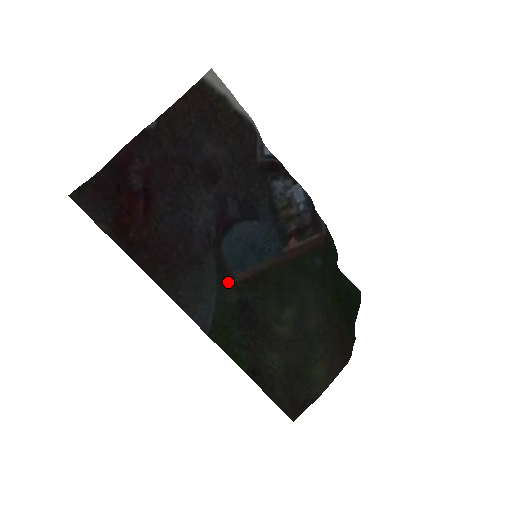
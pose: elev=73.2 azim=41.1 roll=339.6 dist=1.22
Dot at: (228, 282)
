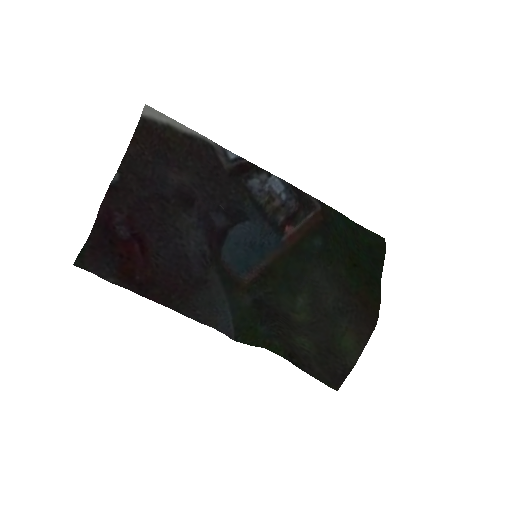
Dot at: (238, 288)
